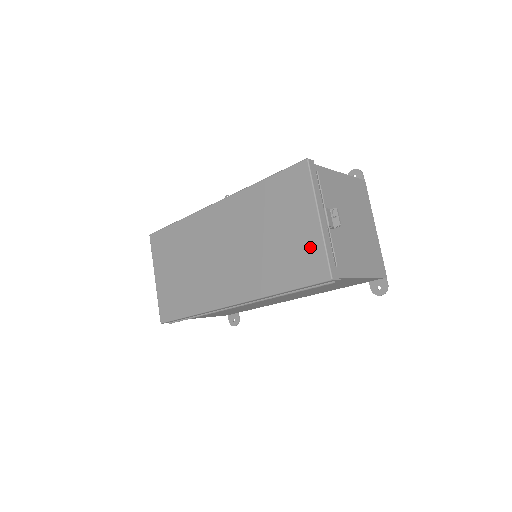
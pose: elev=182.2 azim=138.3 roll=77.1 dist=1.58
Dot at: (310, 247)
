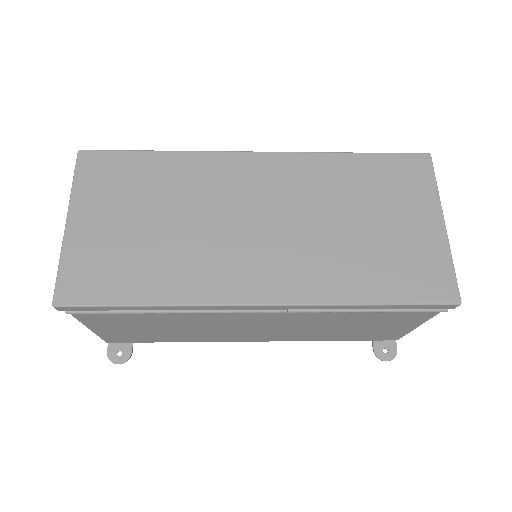
Dot at: (429, 254)
